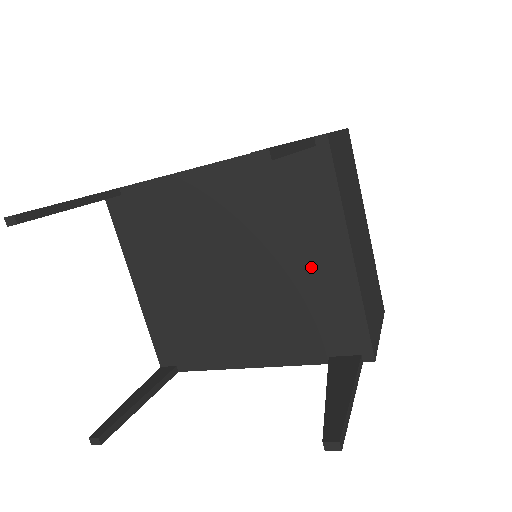
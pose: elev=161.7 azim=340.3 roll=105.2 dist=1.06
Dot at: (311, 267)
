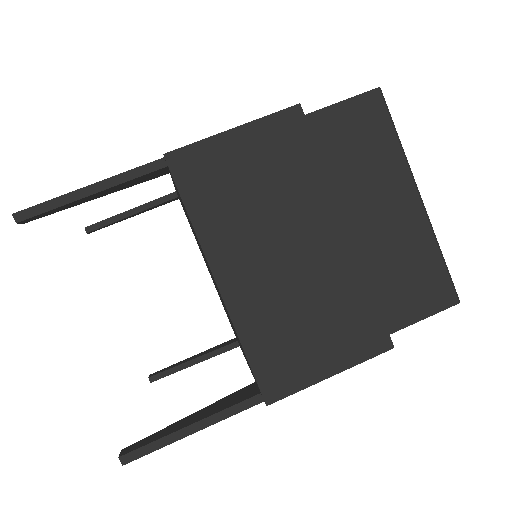
Dot at: occluded
